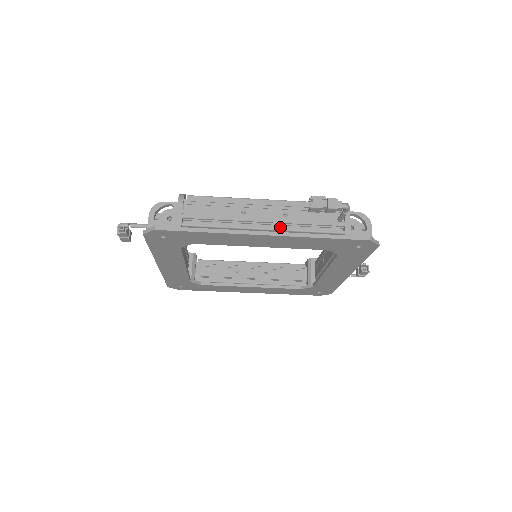
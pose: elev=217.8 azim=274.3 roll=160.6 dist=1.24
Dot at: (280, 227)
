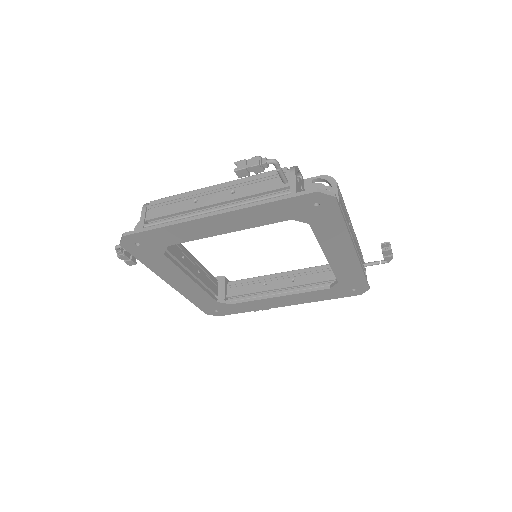
Dot at: (227, 205)
